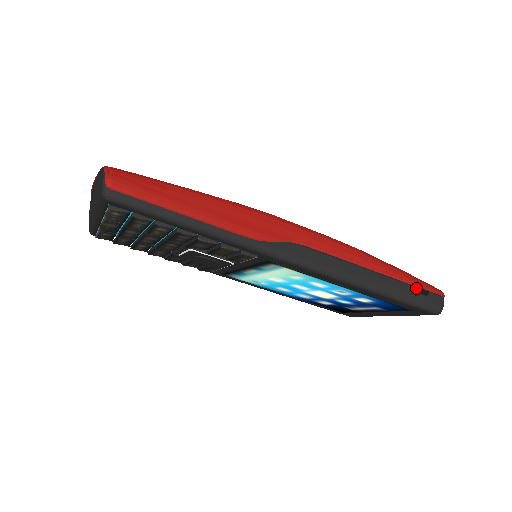
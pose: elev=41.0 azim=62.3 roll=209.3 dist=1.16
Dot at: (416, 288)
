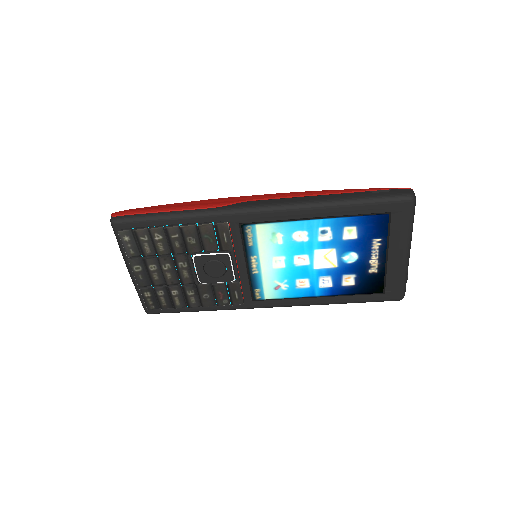
Dot at: occluded
